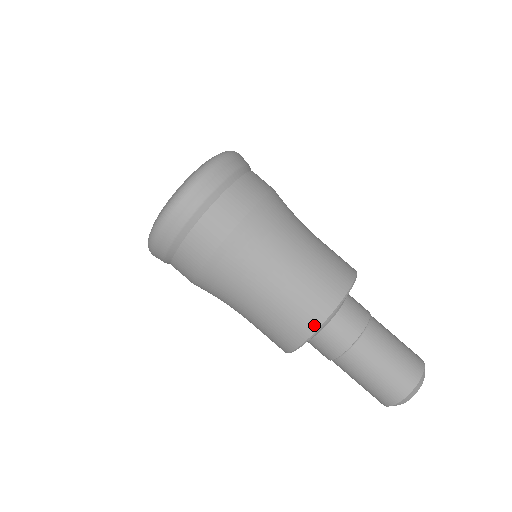
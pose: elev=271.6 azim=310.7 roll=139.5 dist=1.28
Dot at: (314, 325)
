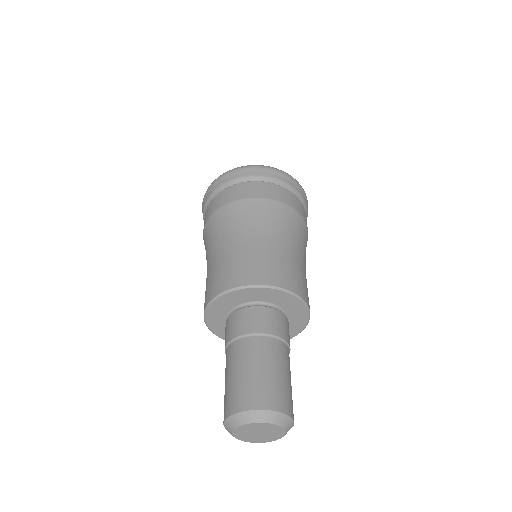
Dot at: (263, 281)
